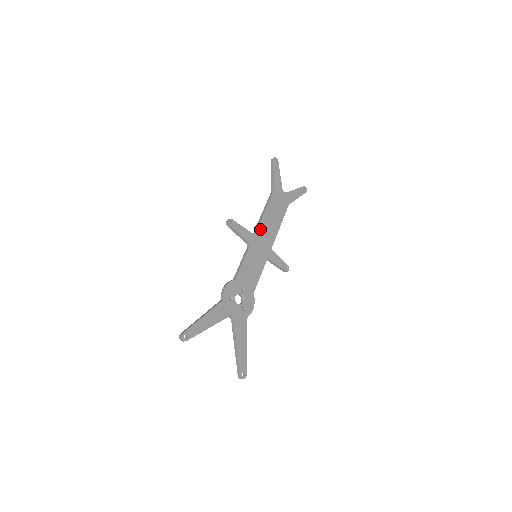
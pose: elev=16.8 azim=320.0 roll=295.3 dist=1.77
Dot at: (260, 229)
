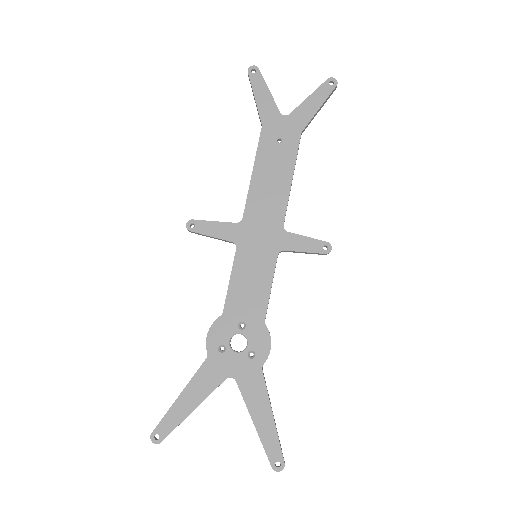
Dot at: (250, 208)
